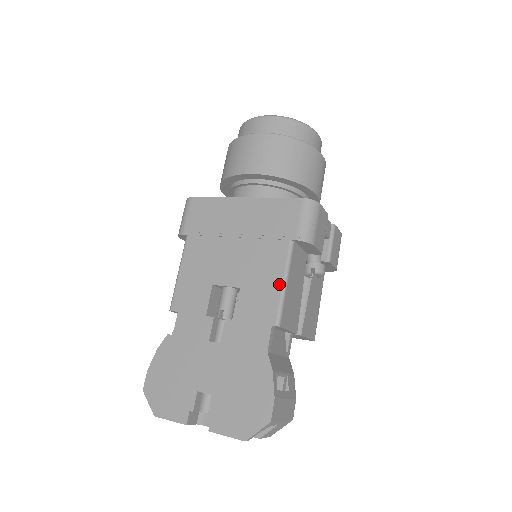
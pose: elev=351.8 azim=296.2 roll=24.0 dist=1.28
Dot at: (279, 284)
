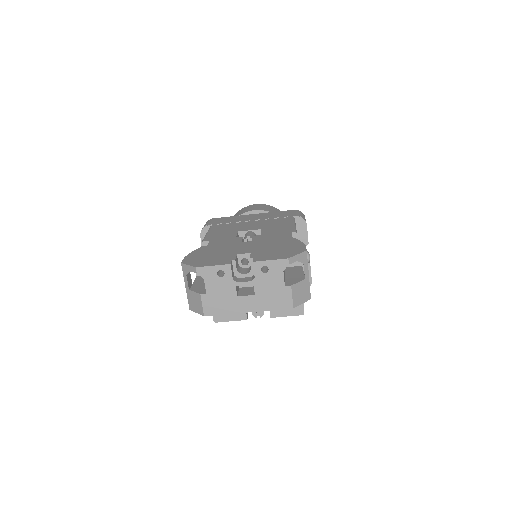
Dot at: (291, 224)
